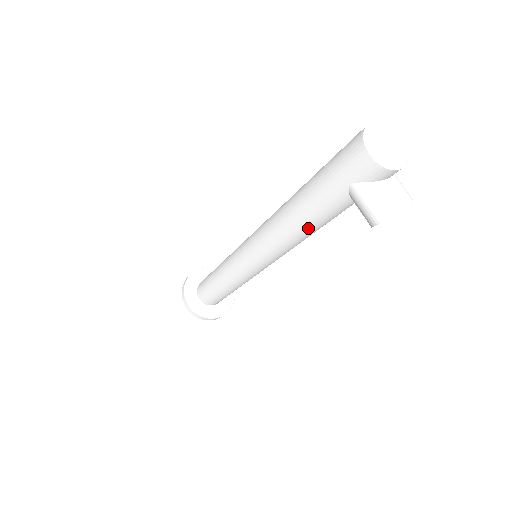
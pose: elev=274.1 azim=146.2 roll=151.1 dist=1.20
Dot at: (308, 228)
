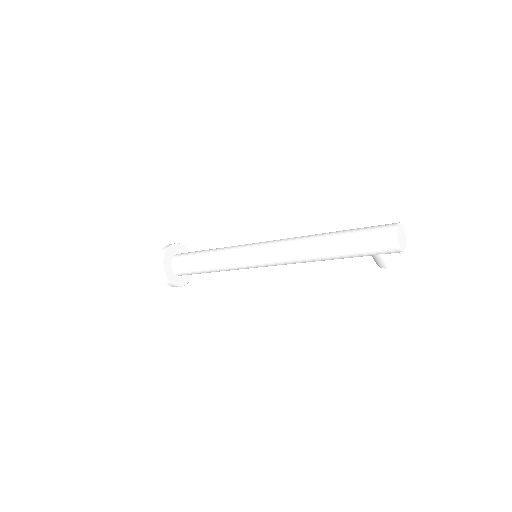
Dot at: occluded
